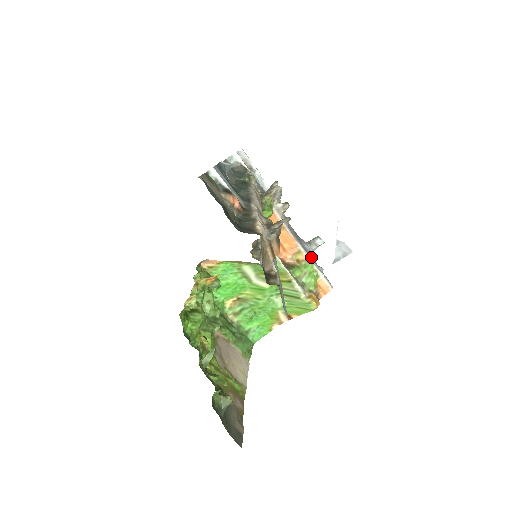
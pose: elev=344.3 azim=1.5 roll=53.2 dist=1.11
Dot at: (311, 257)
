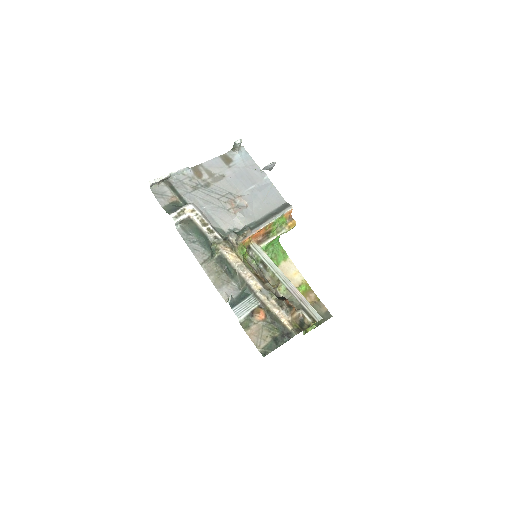
Dot at: (251, 171)
